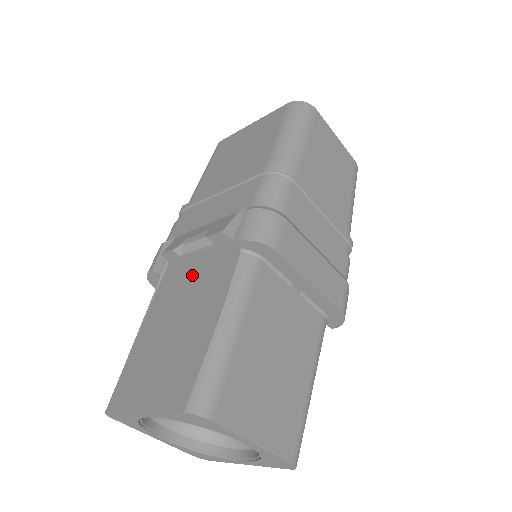
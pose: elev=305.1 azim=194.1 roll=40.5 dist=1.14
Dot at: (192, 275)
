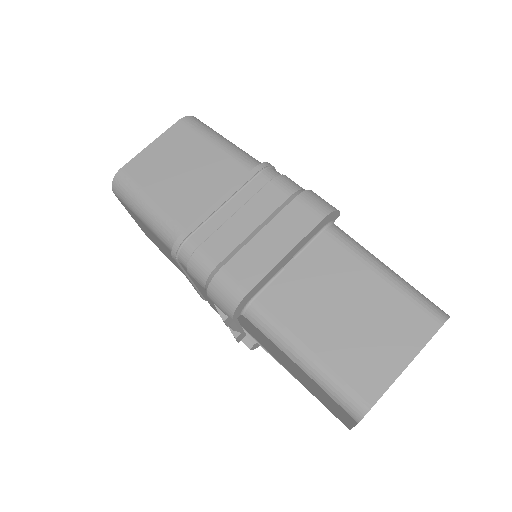
Dot at: occluded
